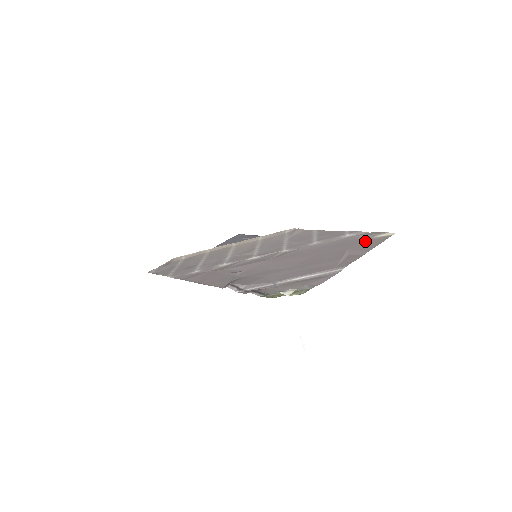
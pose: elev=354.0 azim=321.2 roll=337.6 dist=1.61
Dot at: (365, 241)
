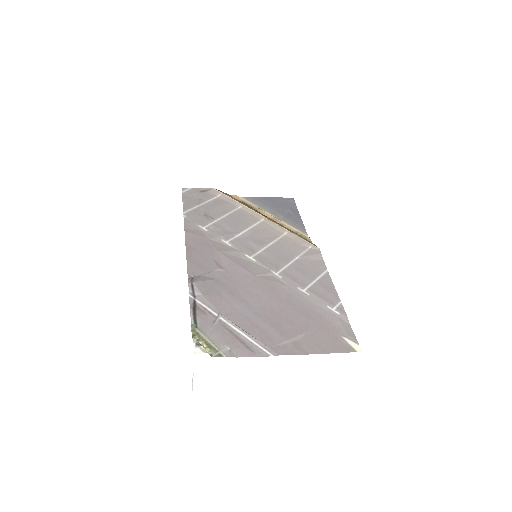
Dot at: (331, 335)
